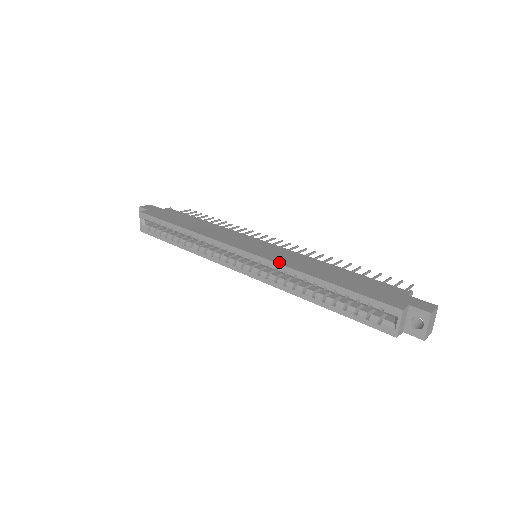
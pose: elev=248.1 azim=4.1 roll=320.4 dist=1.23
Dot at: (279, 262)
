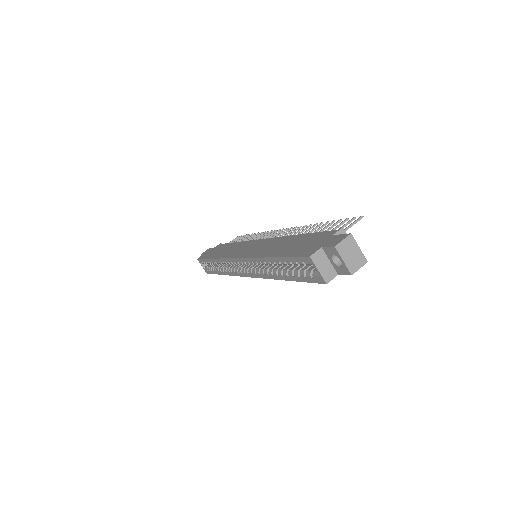
Dot at: (251, 256)
